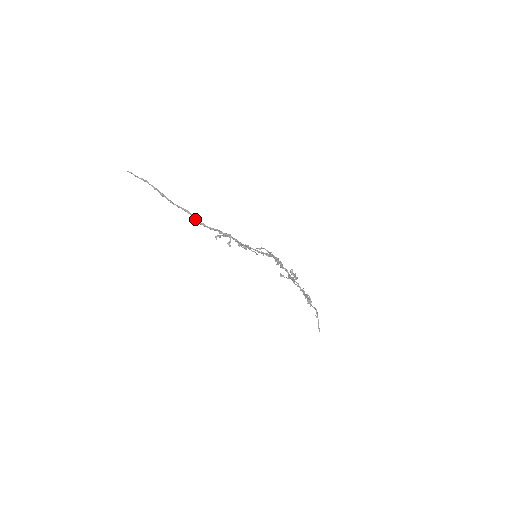
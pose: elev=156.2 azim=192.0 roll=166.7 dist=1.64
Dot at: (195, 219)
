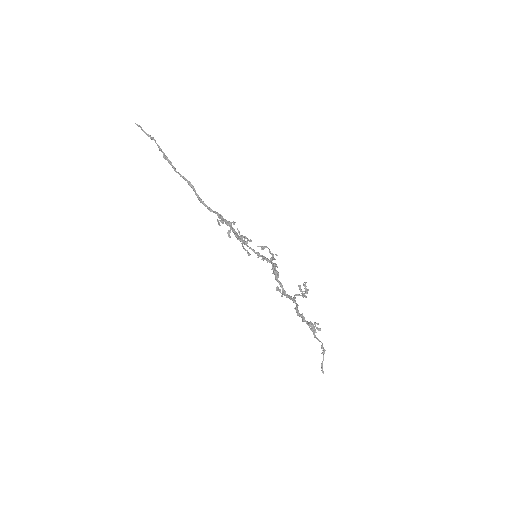
Dot at: (195, 194)
